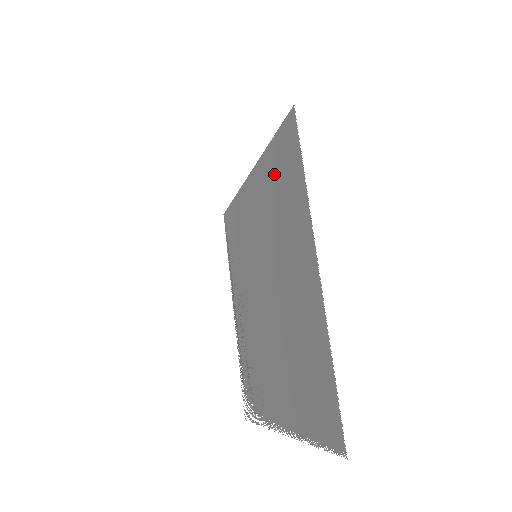
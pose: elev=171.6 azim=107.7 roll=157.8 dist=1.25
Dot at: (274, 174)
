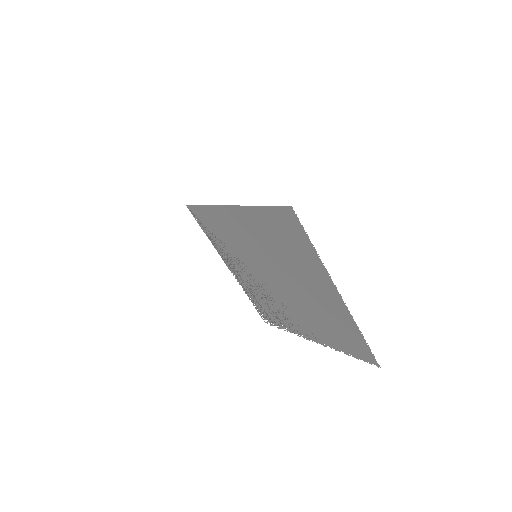
Dot at: (272, 228)
